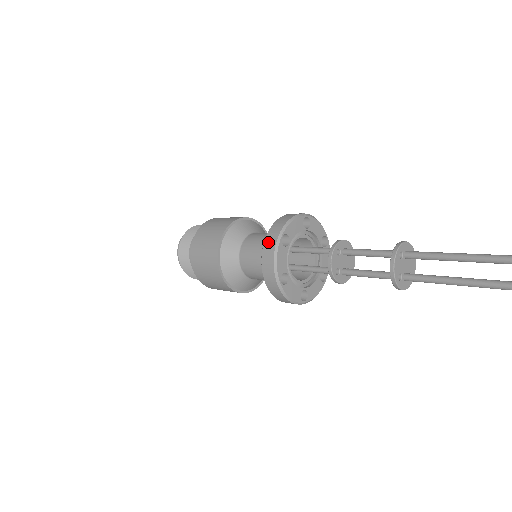
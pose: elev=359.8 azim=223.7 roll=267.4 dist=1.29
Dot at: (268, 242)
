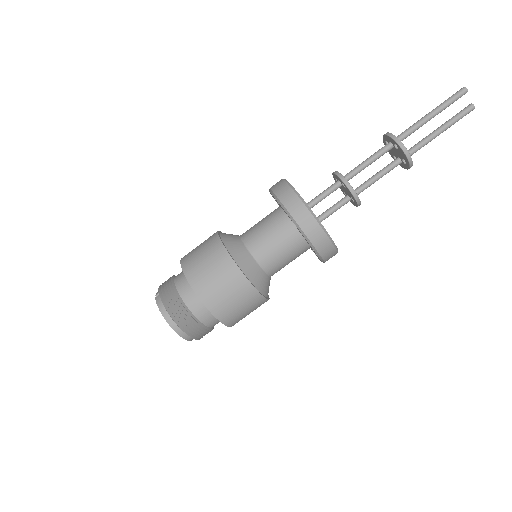
Dot at: (306, 225)
